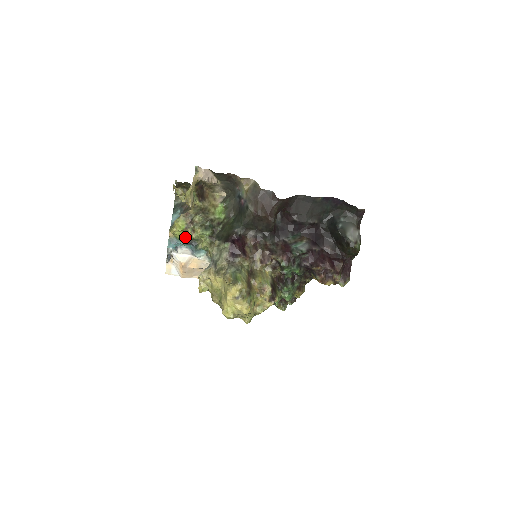
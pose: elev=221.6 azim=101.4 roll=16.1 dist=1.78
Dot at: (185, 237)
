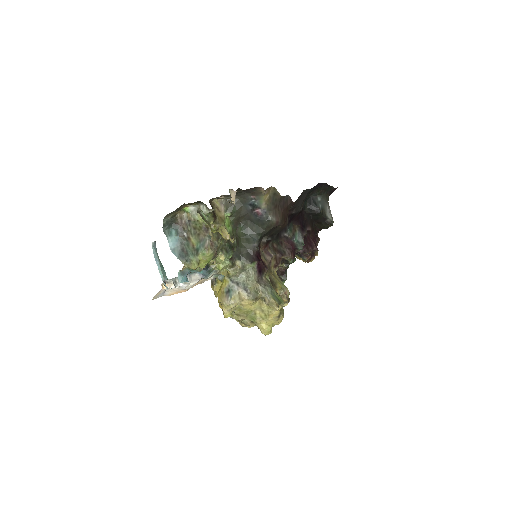
Dot at: occluded
